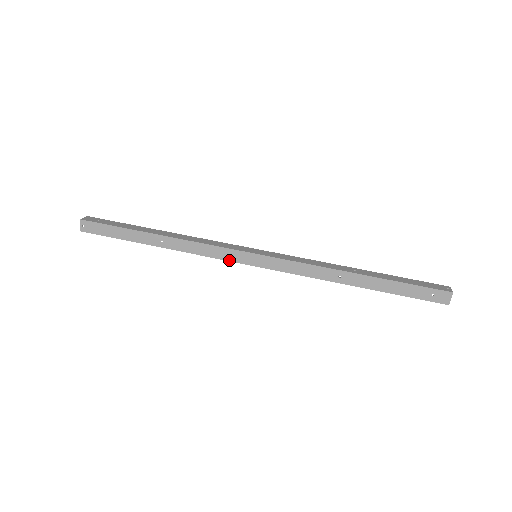
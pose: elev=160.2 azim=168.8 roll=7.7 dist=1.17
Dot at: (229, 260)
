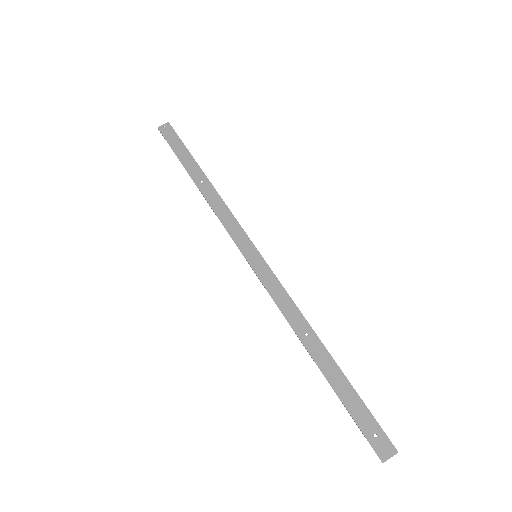
Dot at: (233, 238)
